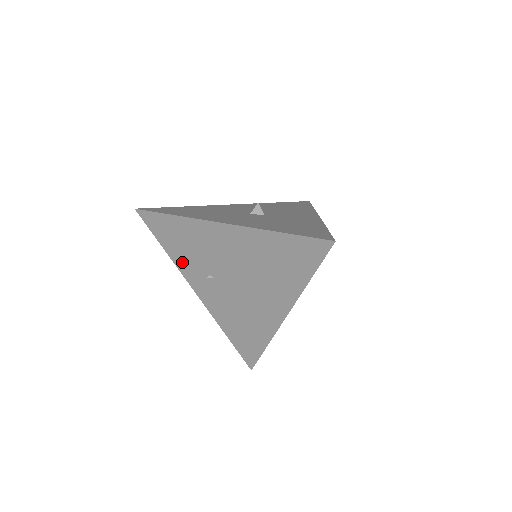
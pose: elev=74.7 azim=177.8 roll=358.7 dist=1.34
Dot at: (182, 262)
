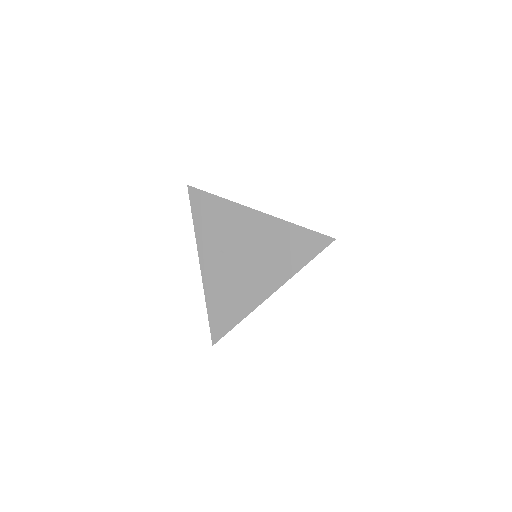
Dot at: (203, 235)
